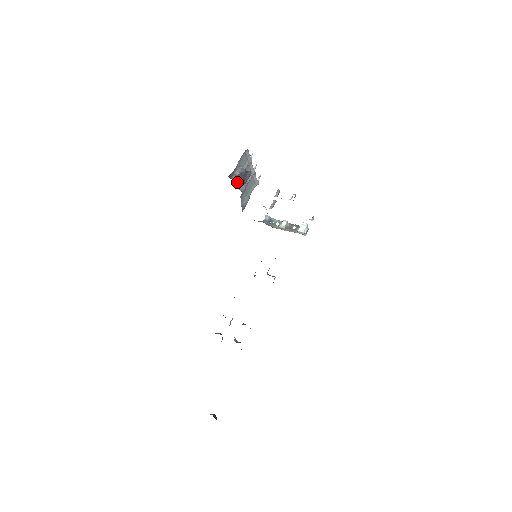
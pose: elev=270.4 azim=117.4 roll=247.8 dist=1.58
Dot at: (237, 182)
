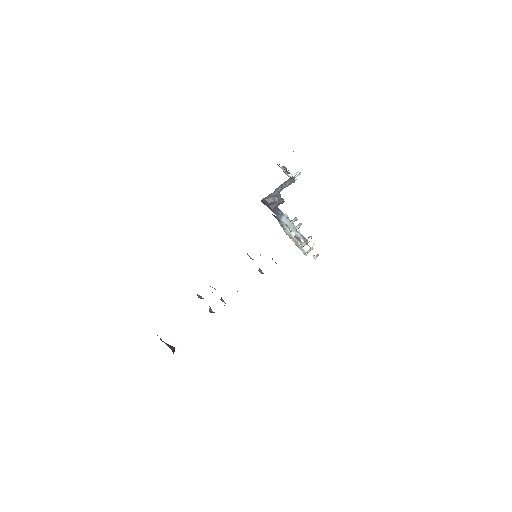
Dot at: occluded
